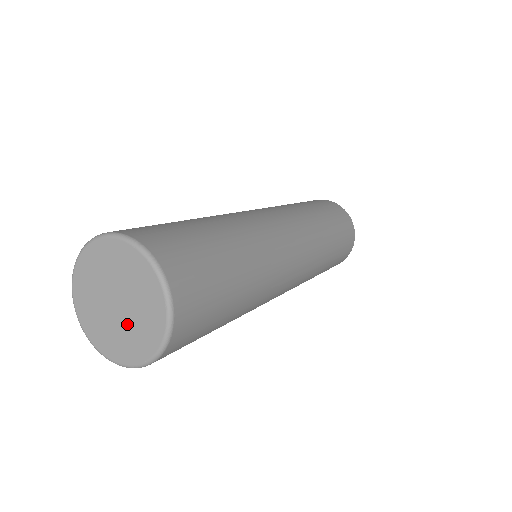
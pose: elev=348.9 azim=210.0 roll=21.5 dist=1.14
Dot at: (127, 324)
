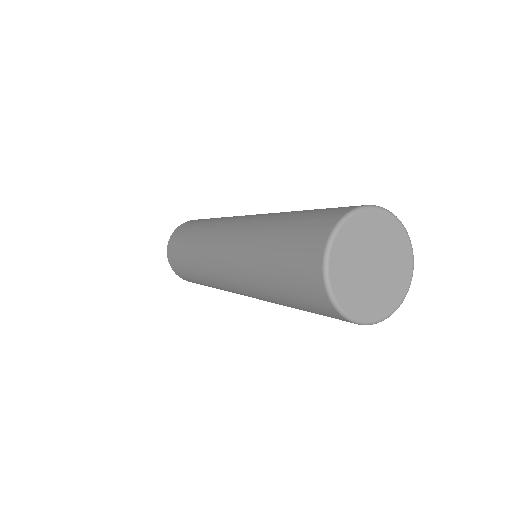
Dot at: (367, 285)
